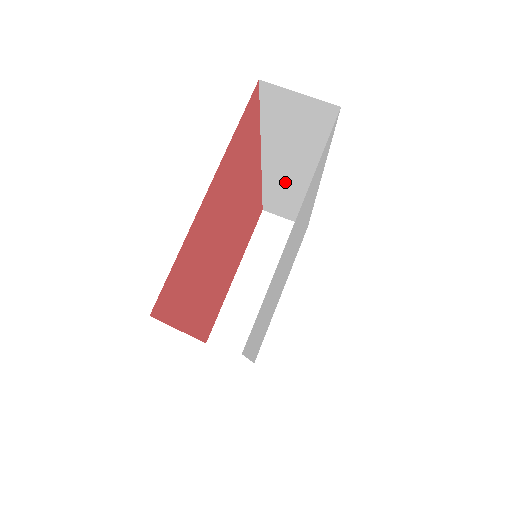
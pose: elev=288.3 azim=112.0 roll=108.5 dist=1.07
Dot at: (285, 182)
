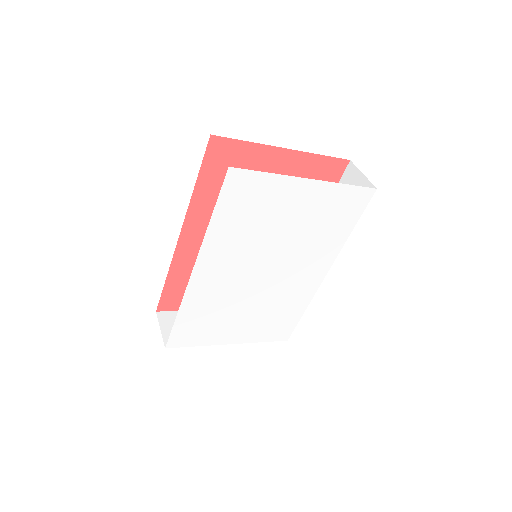
Dot at: occluded
